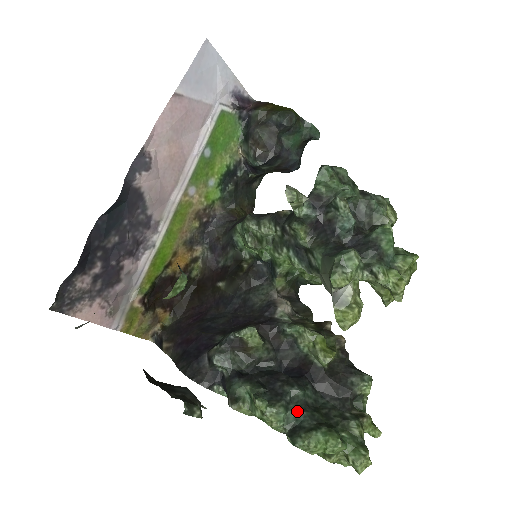
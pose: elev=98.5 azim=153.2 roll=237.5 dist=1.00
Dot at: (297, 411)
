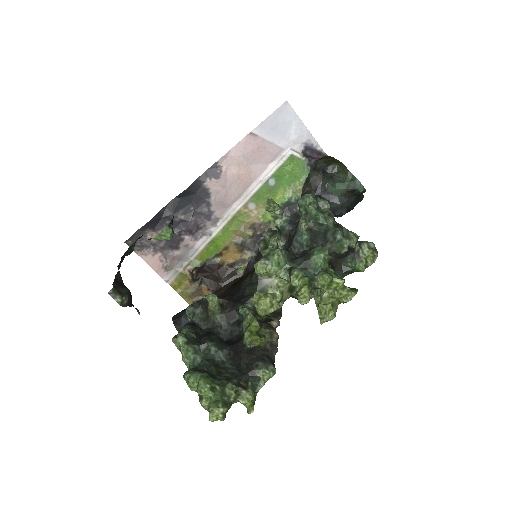
Dot at: (202, 358)
